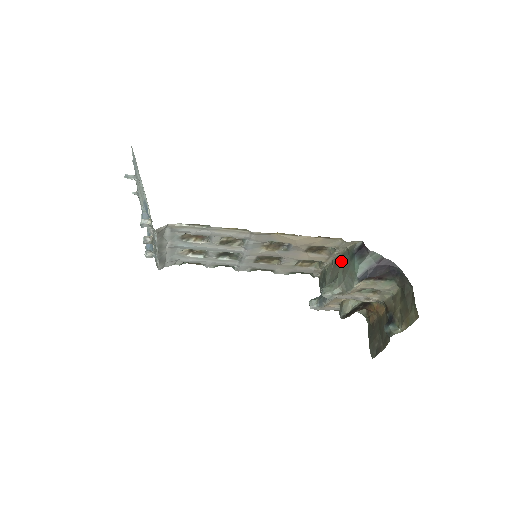
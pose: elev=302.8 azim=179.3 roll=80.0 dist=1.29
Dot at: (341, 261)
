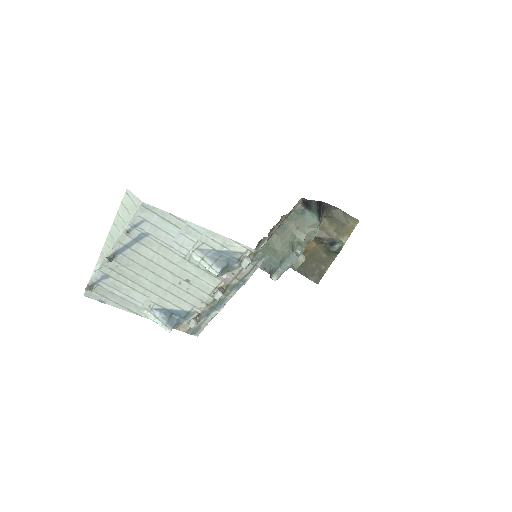
Dot at: (290, 224)
